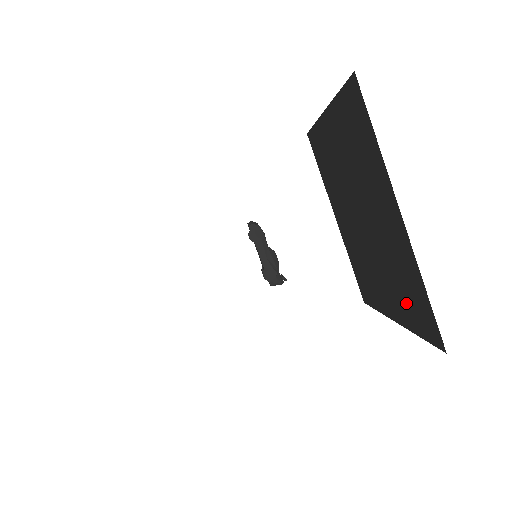
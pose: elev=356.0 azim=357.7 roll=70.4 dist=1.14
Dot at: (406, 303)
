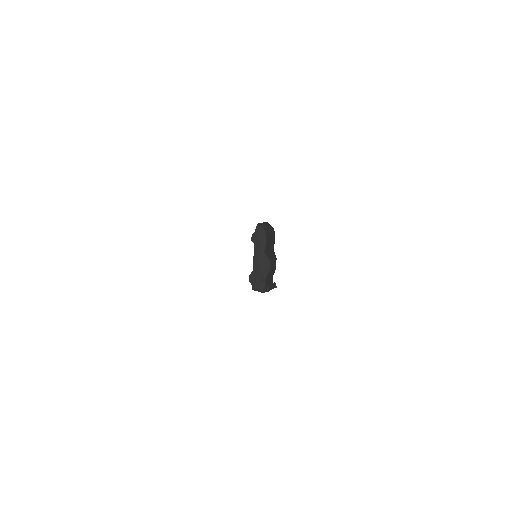
Dot at: occluded
